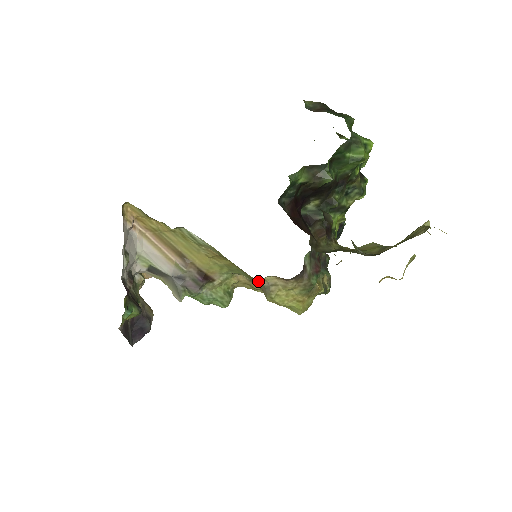
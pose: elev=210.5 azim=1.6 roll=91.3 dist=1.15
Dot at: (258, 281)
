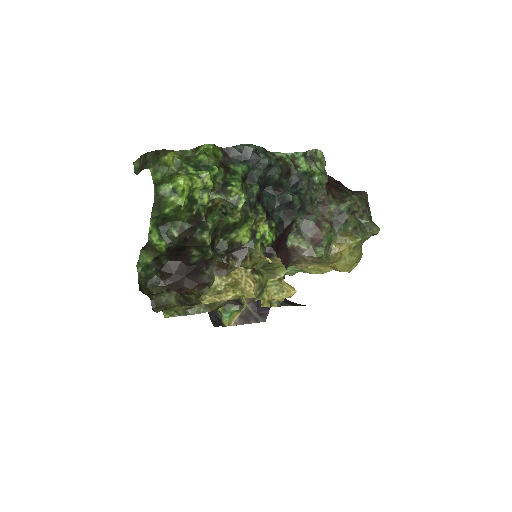
Dot at: occluded
